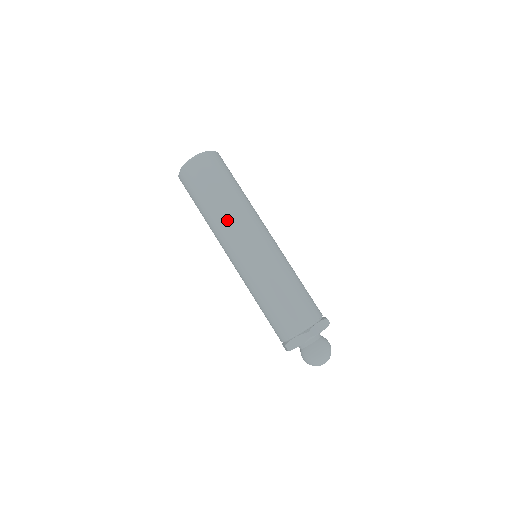
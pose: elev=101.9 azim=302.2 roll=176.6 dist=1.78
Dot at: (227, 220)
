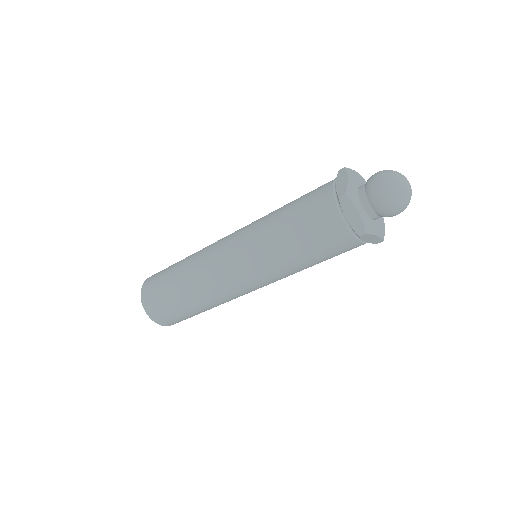
Dot at: (198, 253)
